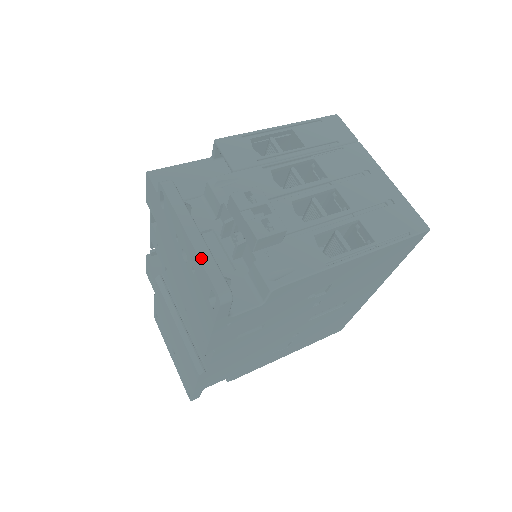
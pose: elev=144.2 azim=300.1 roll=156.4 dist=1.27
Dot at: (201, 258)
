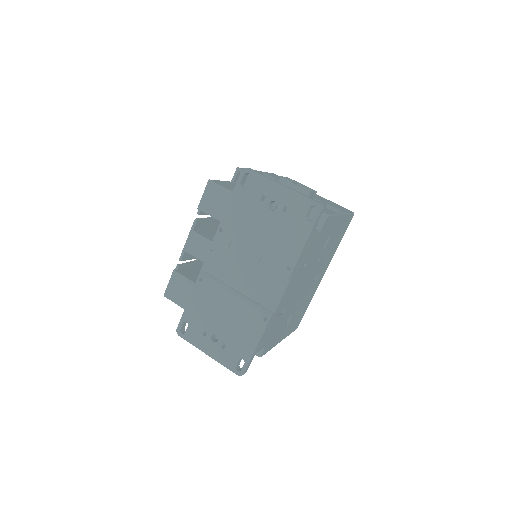
Dot at: (298, 192)
